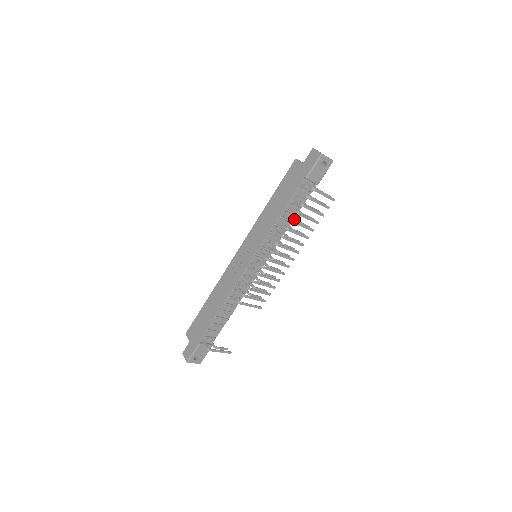
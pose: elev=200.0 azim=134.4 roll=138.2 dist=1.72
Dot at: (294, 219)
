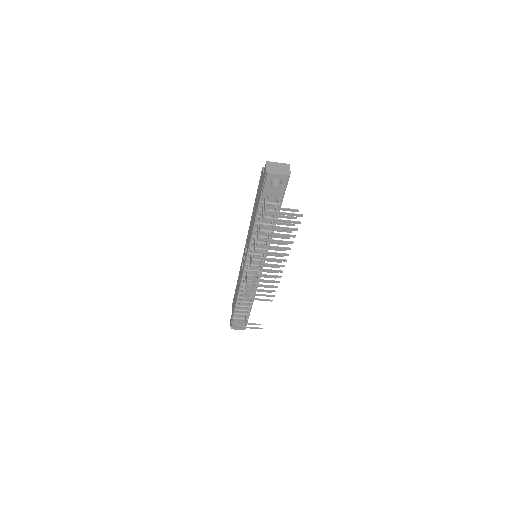
Dot at: (270, 231)
